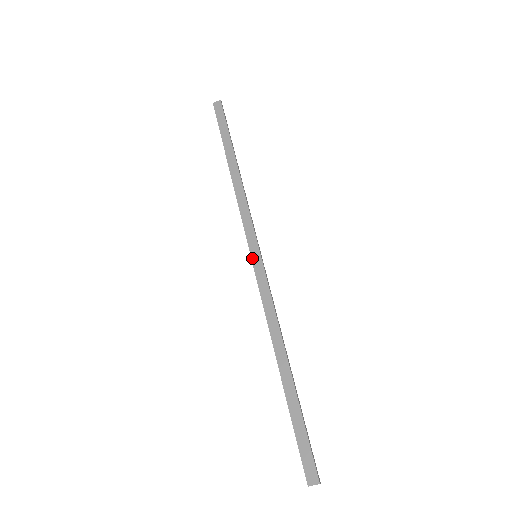
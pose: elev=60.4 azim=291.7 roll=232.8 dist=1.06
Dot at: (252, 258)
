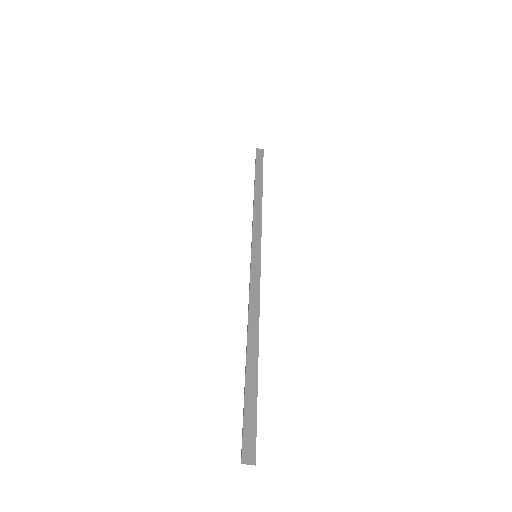
Dot at: (252, 256)
